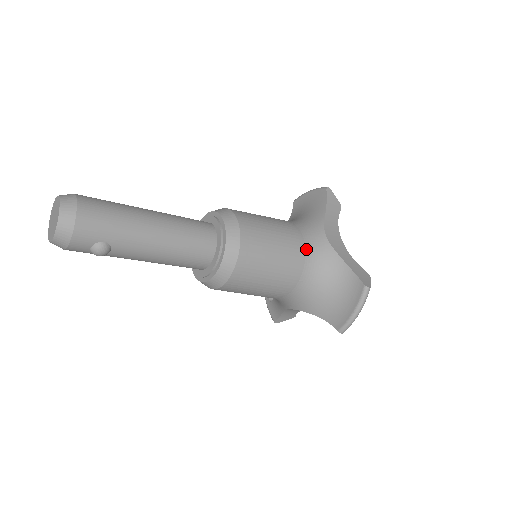
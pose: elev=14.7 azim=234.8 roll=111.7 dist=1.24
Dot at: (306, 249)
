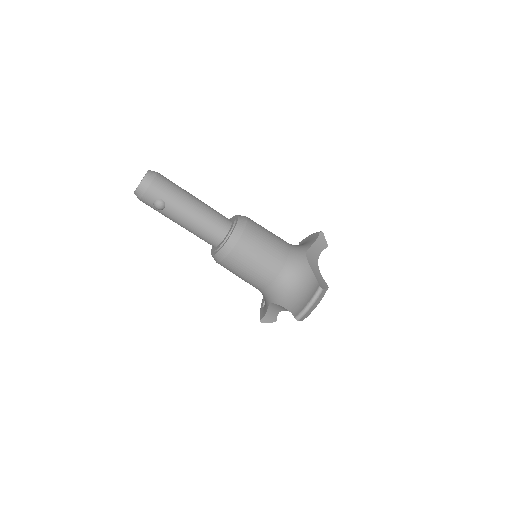
Dot at: (289, 256)
